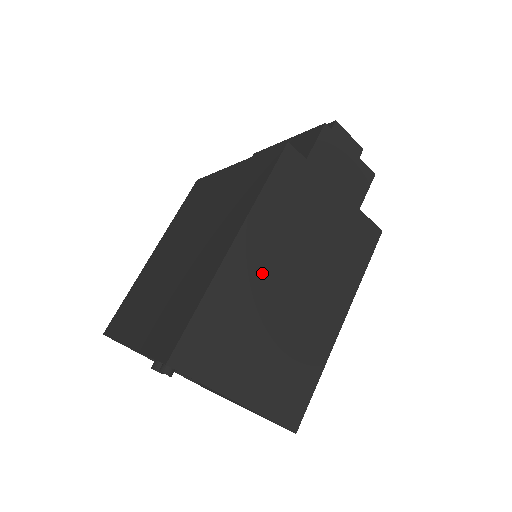
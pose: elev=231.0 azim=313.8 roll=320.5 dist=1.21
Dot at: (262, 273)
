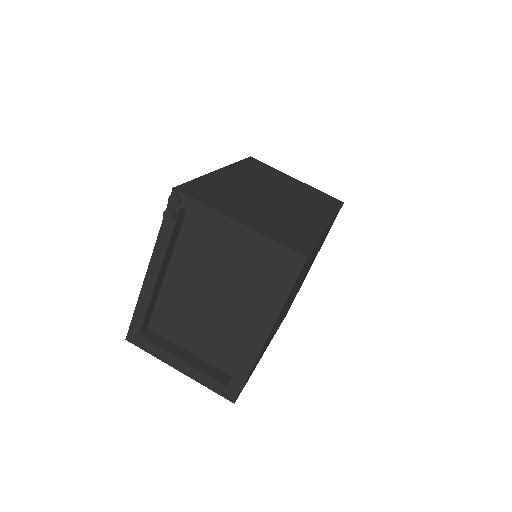
Dot at: (245, 185)
